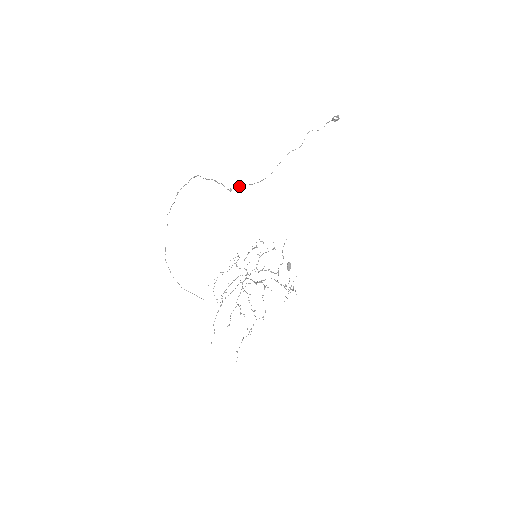
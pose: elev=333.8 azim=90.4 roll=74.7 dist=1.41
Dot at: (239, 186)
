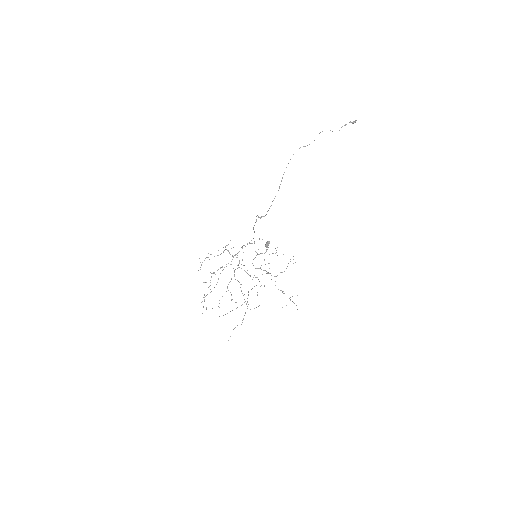
Dot at: (267, 211)
